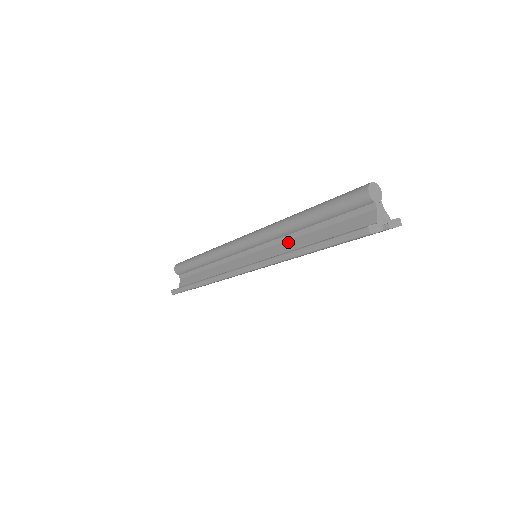
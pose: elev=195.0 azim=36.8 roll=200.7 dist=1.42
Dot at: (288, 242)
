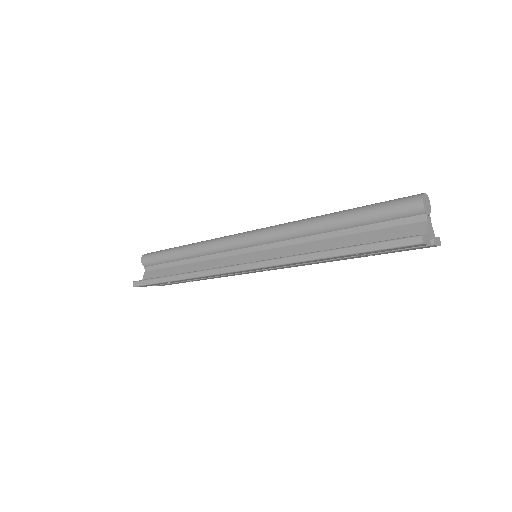
Dot at: (305, 244)
